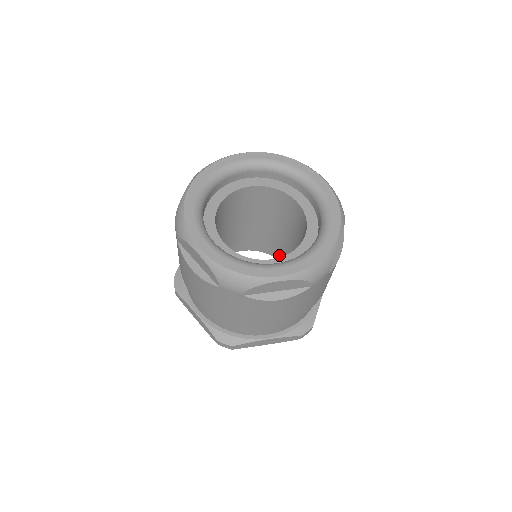
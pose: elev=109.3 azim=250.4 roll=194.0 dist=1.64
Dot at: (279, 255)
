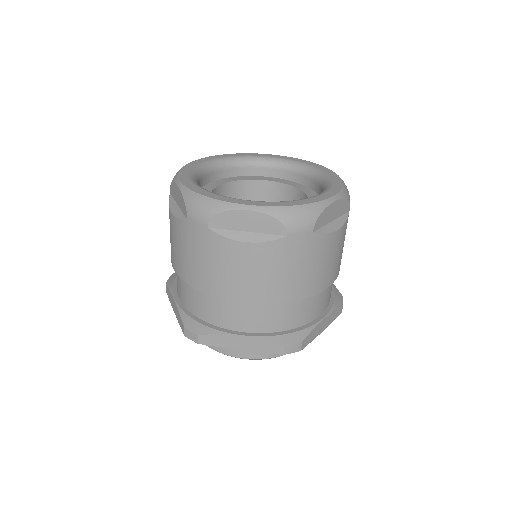
Dot at: occluded
